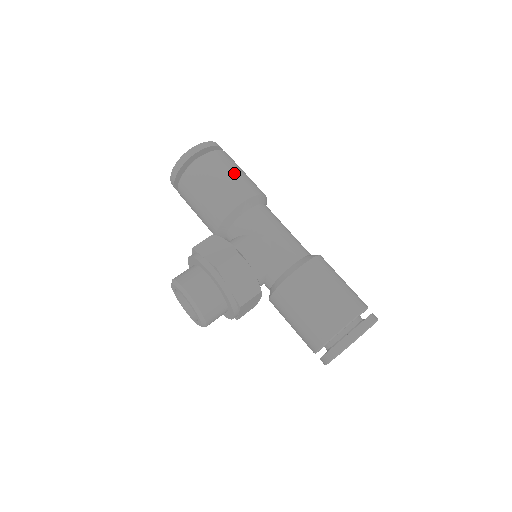
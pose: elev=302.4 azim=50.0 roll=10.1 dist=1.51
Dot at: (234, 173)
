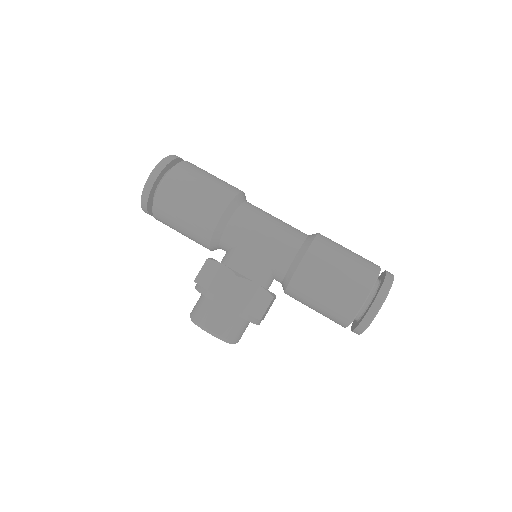
Dot at: (200, 187)
